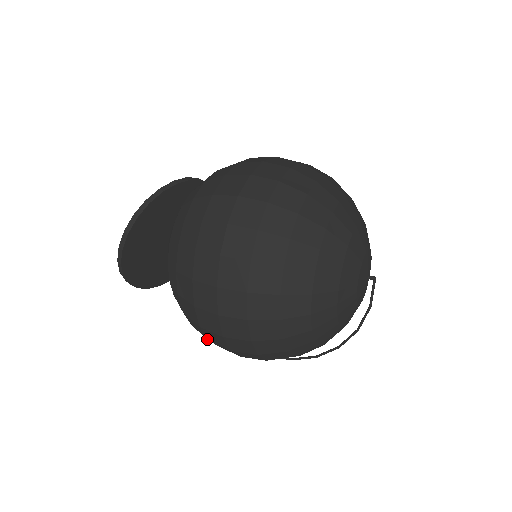
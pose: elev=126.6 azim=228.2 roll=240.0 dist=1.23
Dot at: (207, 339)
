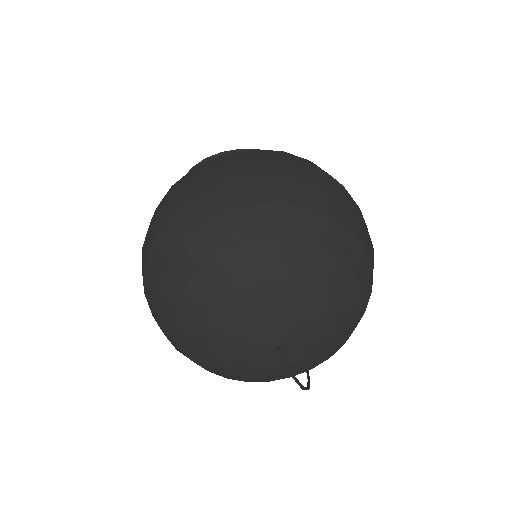
Dot at: occluded
